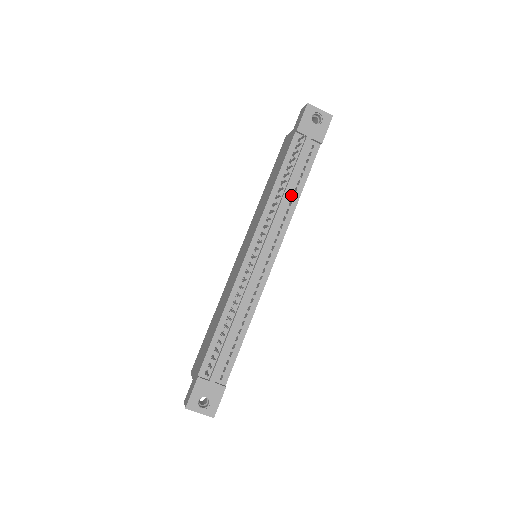
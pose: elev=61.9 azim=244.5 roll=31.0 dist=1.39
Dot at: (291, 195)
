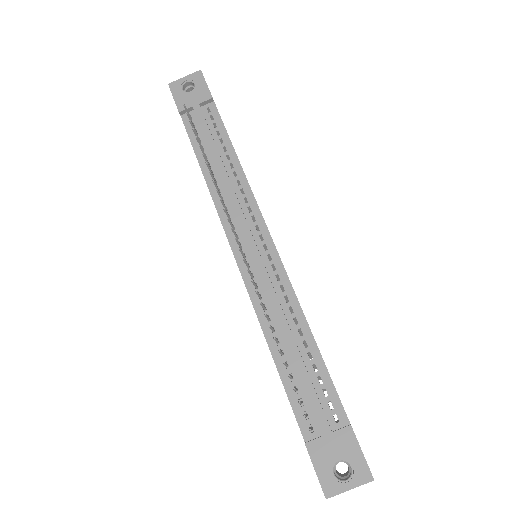
Dot at: (228, 166)
